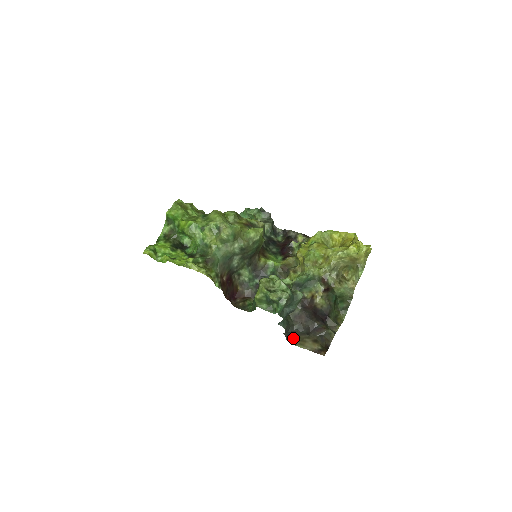
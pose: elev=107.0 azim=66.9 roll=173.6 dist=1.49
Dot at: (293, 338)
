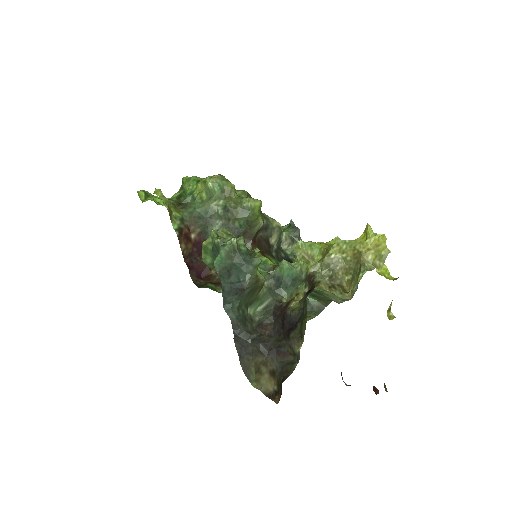
Dot at: (250, 366)
